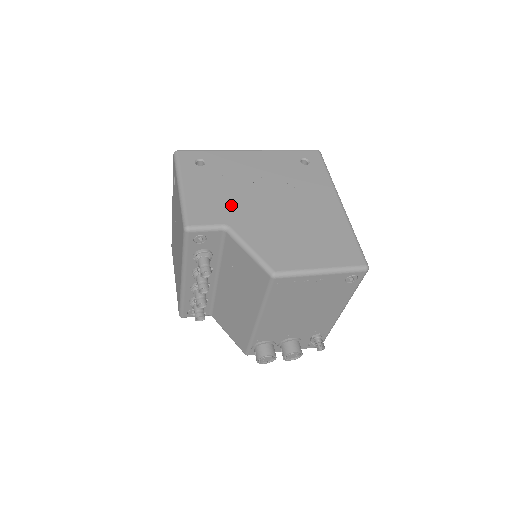
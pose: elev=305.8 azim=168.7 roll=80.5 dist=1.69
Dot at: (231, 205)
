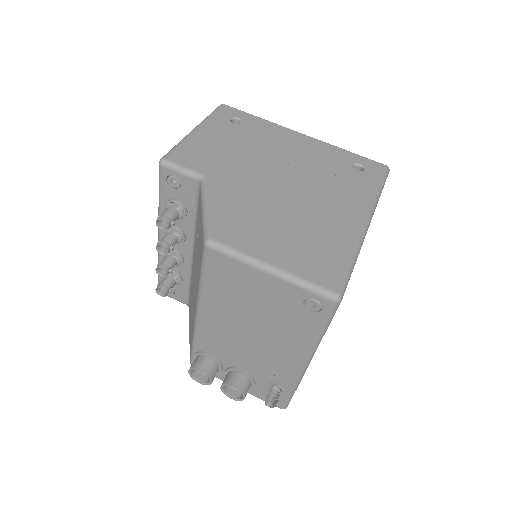
Dot at: (229, 163)
